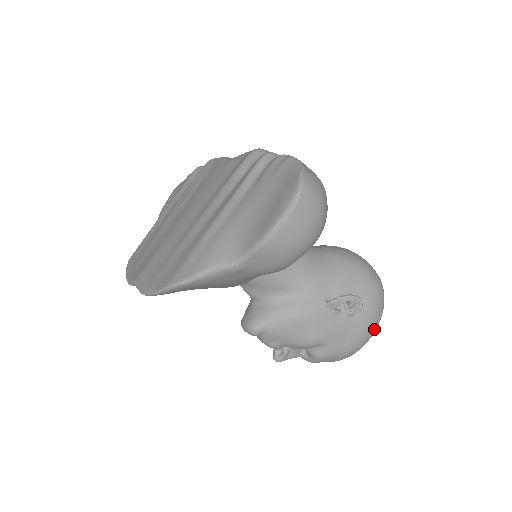
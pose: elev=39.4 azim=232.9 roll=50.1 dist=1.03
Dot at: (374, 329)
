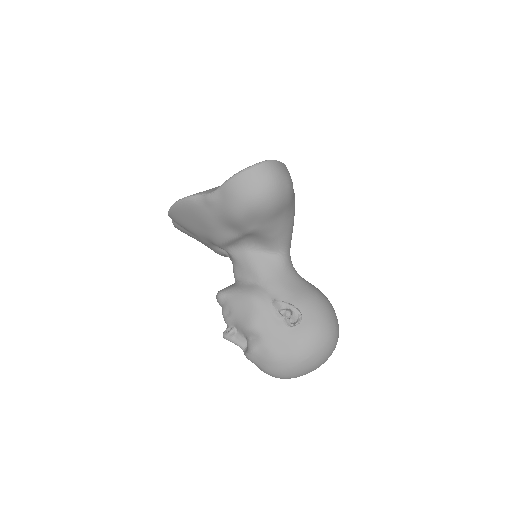
Dot at: (305, 357)
